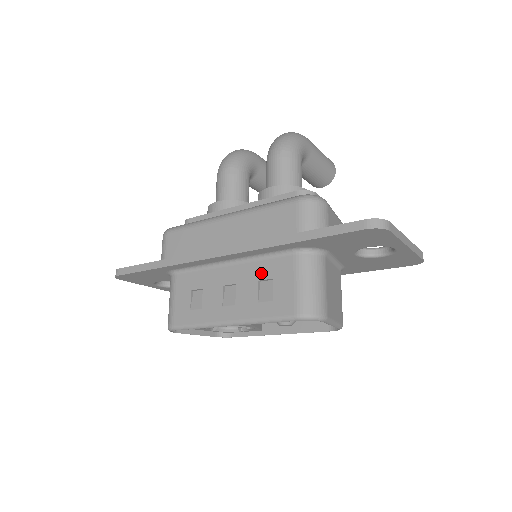
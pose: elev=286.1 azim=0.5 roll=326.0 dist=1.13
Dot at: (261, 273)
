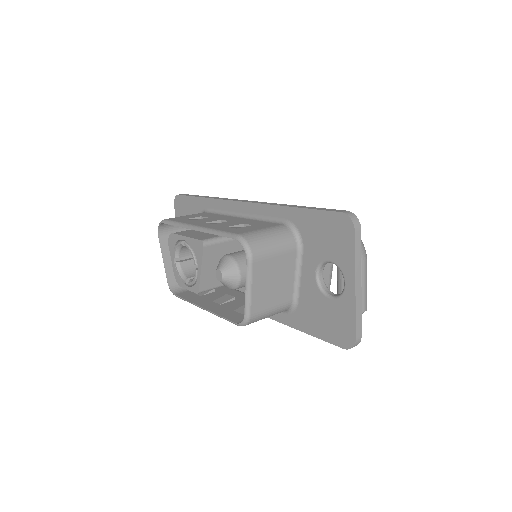
Dot at: (251, 222)
